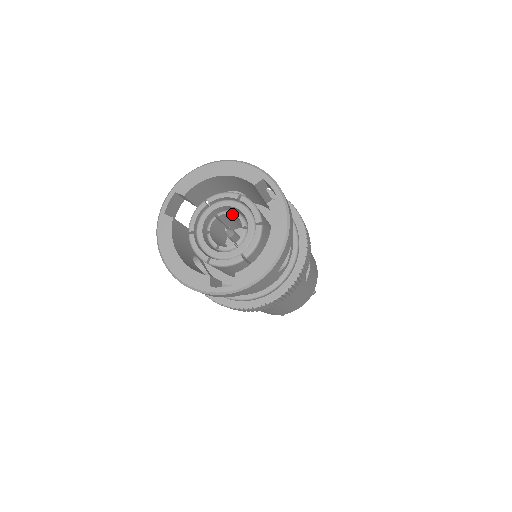
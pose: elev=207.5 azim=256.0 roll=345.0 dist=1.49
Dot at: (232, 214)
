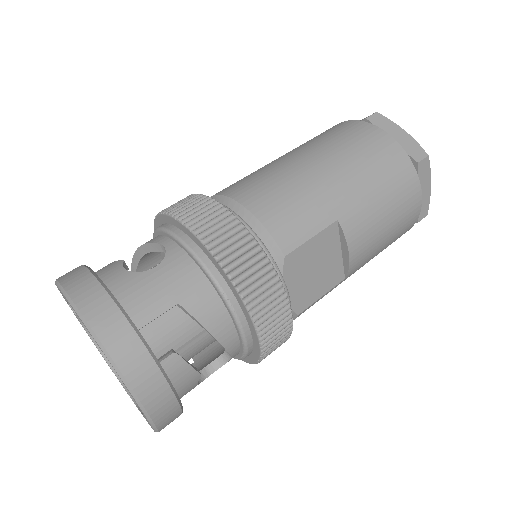
Dot at: occluded
